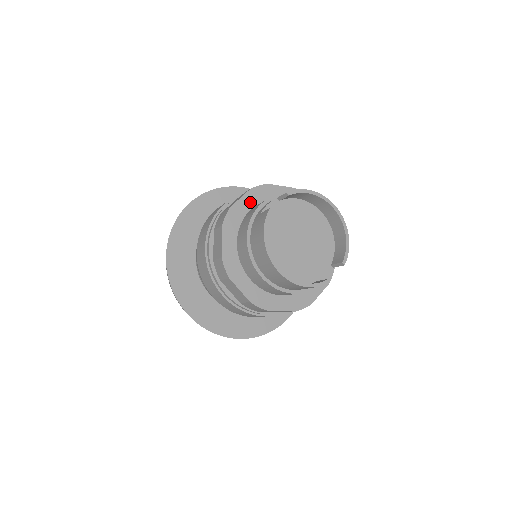
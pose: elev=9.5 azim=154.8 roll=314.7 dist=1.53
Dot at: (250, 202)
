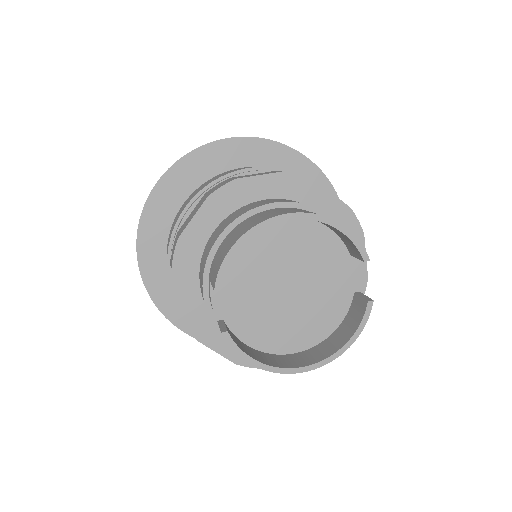
Dot at: (189, 282)
